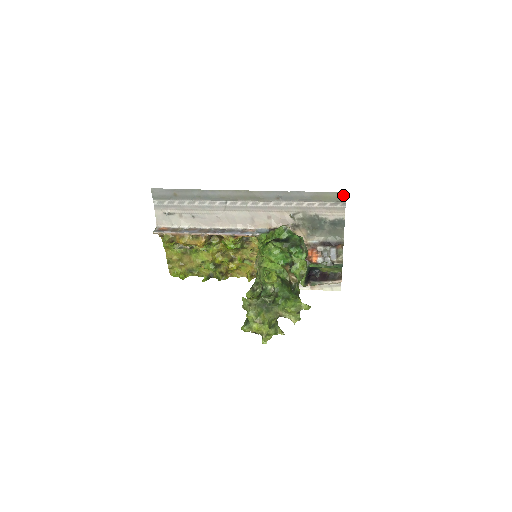
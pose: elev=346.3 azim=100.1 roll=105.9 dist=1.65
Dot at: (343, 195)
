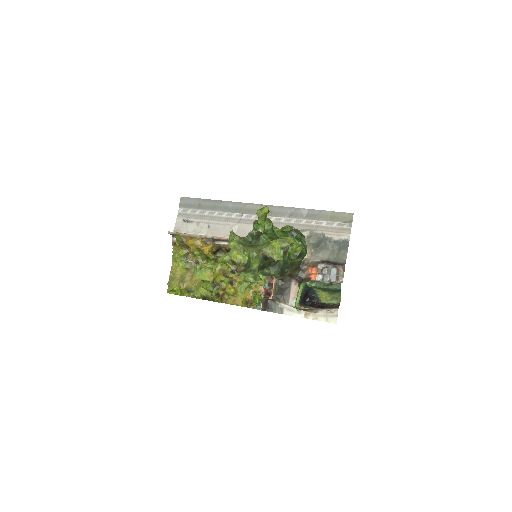
Dot at: (350, 216)
